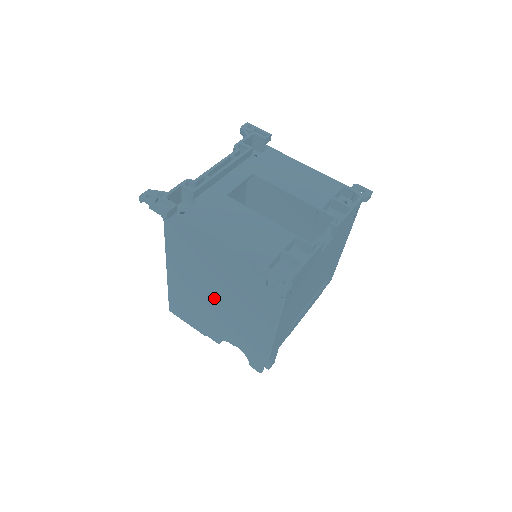
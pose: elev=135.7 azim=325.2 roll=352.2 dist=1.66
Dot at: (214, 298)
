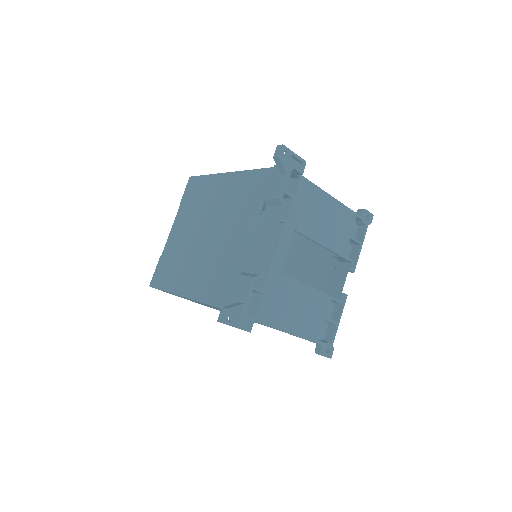
Dot at: occluded
